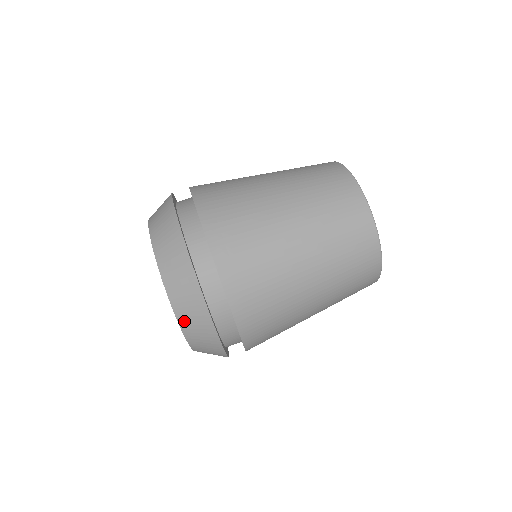
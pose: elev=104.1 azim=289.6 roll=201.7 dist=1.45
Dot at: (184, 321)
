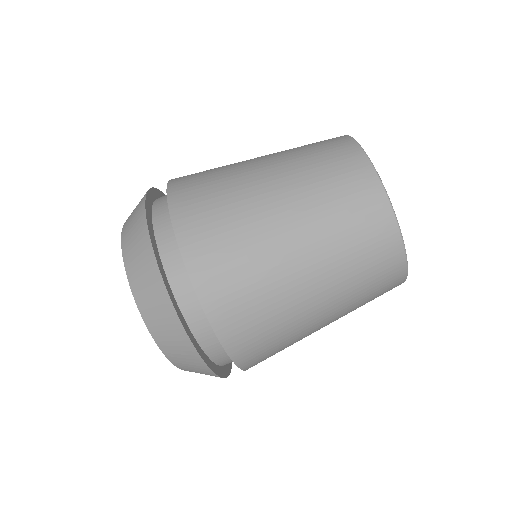
Dot at: (167, 350)
